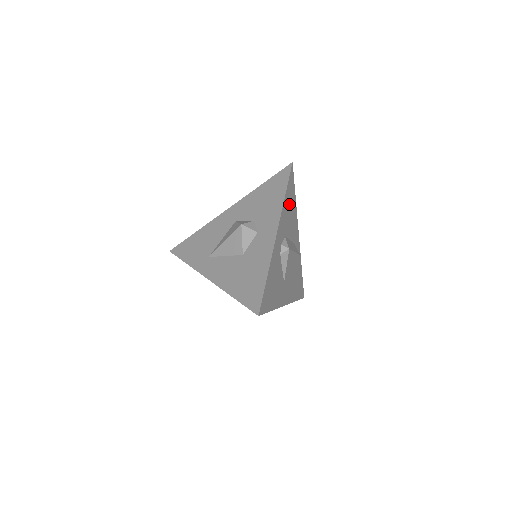
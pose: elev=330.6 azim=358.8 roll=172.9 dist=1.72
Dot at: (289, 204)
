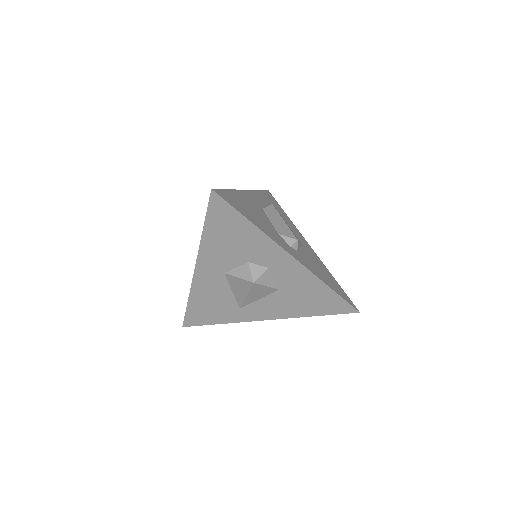
Dot at: (249, 213)
